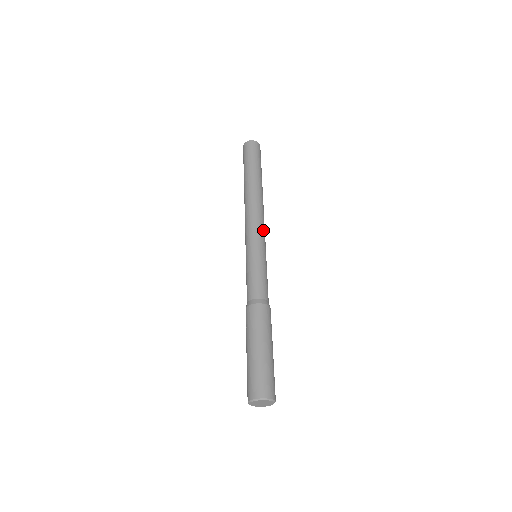
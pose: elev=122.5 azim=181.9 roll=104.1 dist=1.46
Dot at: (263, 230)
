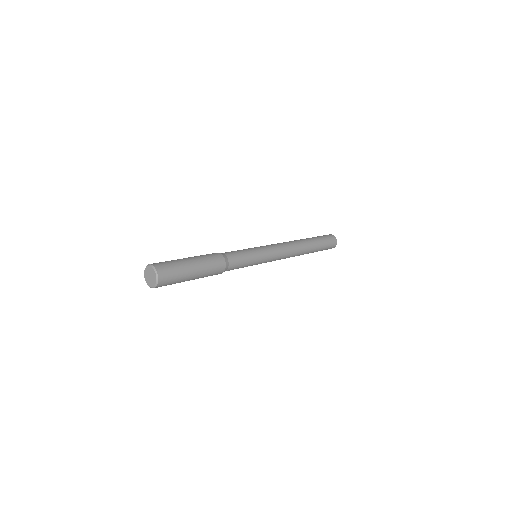
Dot at: (274, 246)
